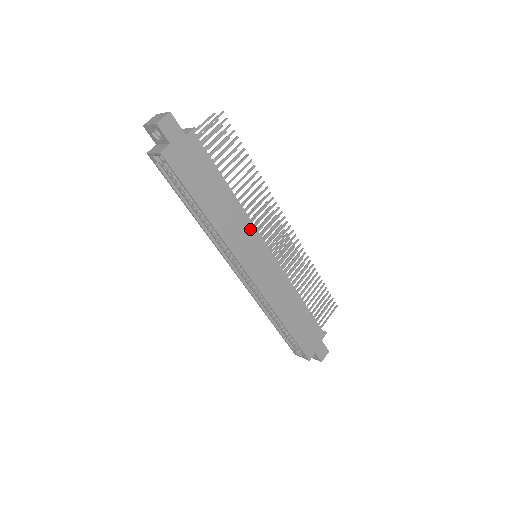
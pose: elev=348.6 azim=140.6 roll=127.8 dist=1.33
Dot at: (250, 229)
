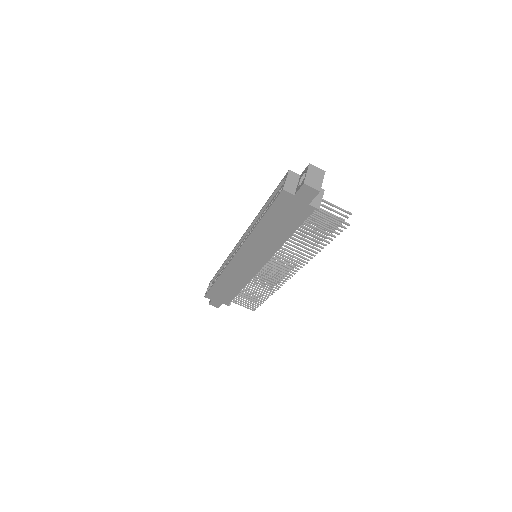
Dot at: (268, 254)
